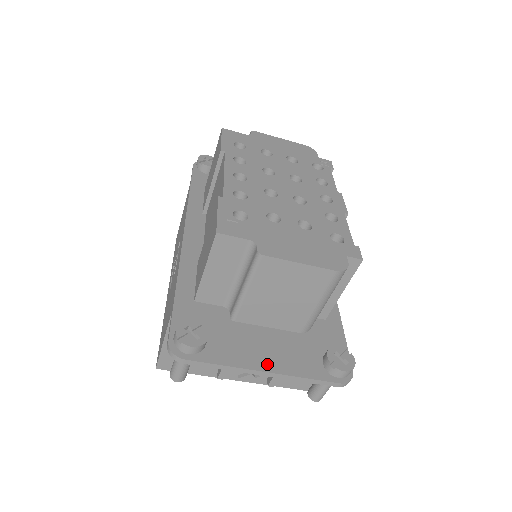
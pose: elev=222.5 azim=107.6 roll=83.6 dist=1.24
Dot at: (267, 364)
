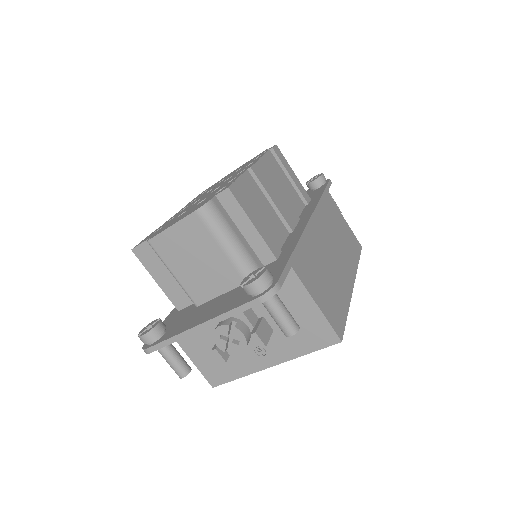
Dot at: (202, 320)
